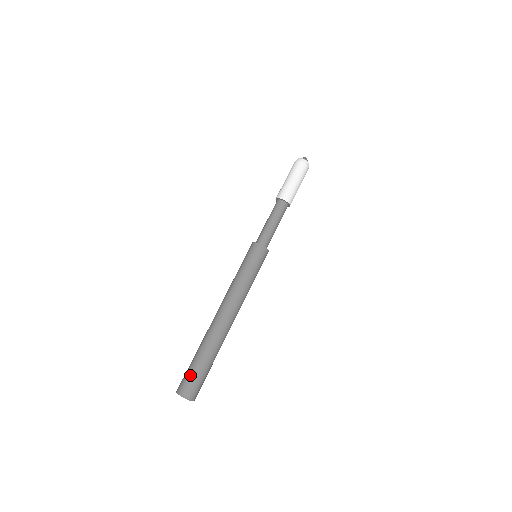
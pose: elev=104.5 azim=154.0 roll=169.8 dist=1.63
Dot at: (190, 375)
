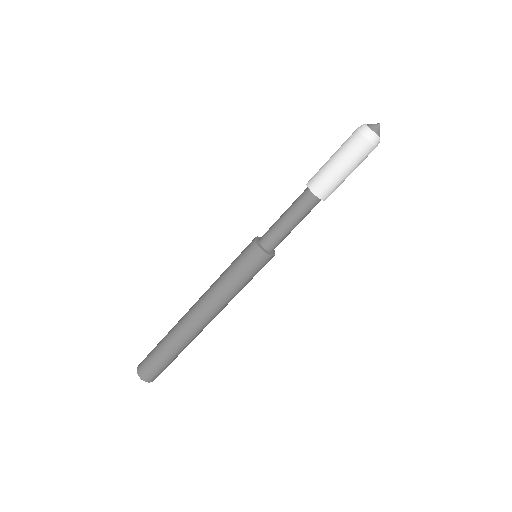
Dot at: (154, 367)
